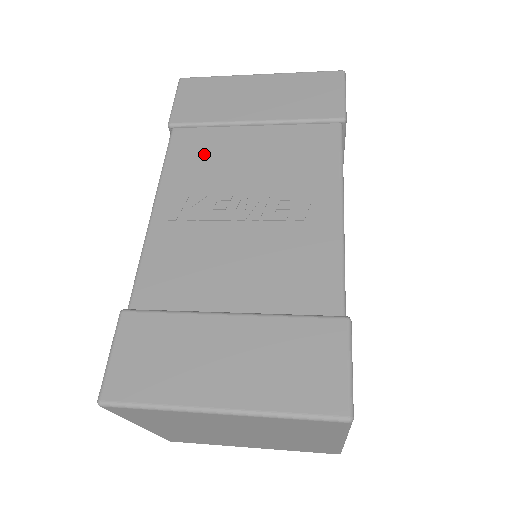
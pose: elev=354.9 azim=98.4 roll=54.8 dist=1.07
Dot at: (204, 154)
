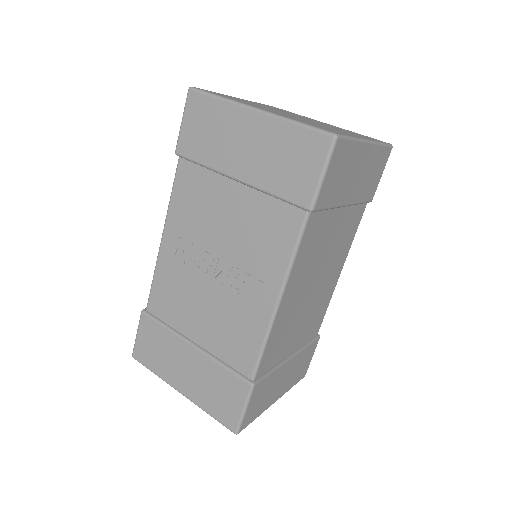
Dot at: (197, 199)
